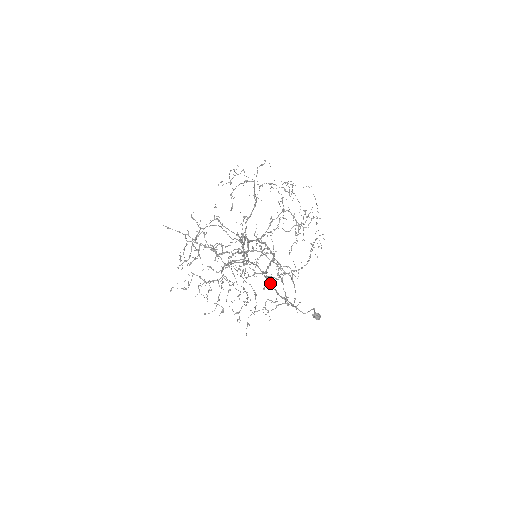
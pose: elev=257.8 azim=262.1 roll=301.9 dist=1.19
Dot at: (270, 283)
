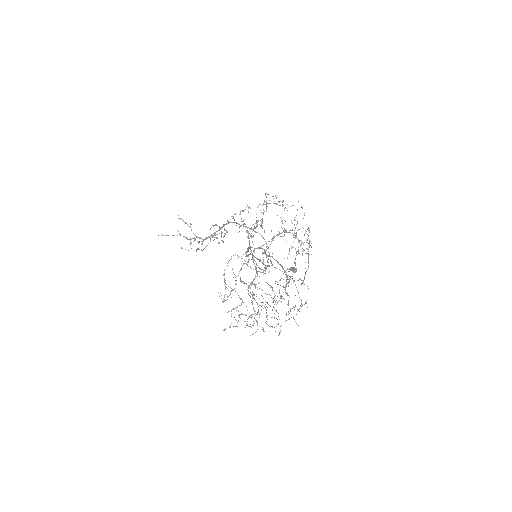
Dot at: occluded
